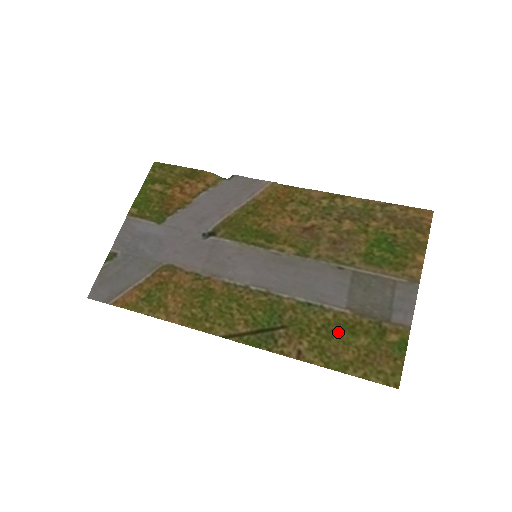
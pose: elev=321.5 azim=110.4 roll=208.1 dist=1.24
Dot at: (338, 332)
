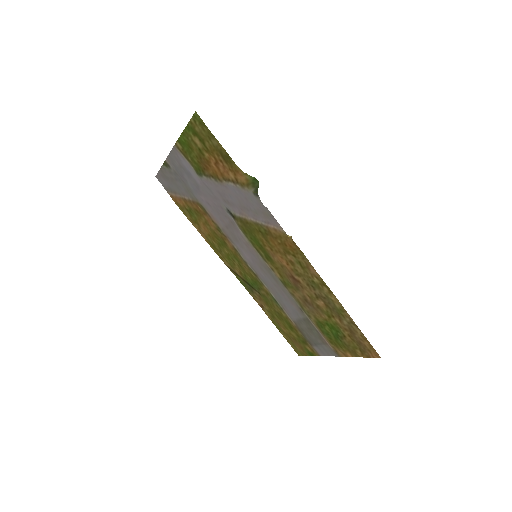
Dot at: (284, 322)
